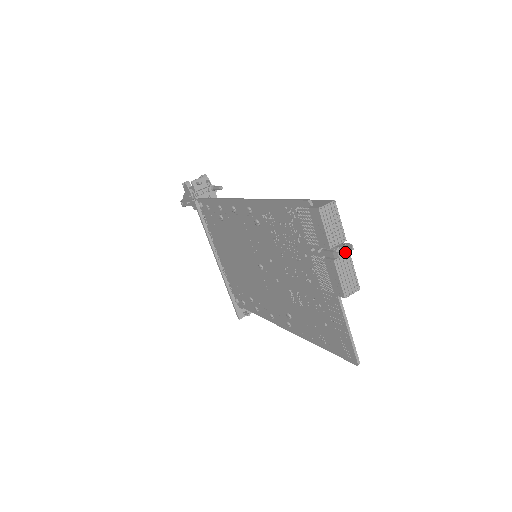
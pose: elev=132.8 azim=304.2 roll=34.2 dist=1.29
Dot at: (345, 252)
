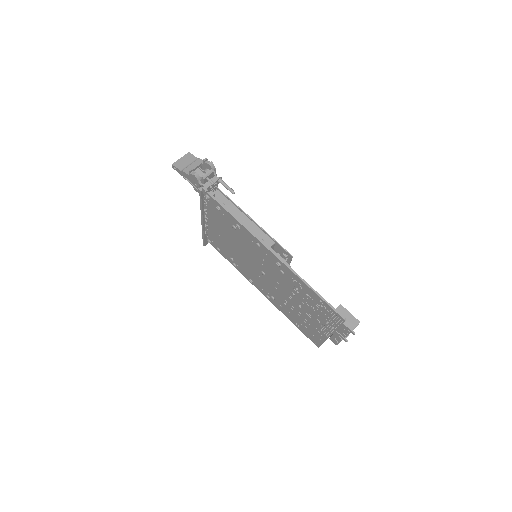
Dot at: occluded
